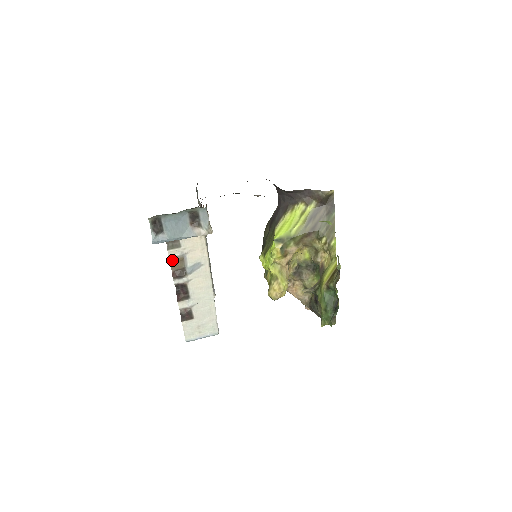
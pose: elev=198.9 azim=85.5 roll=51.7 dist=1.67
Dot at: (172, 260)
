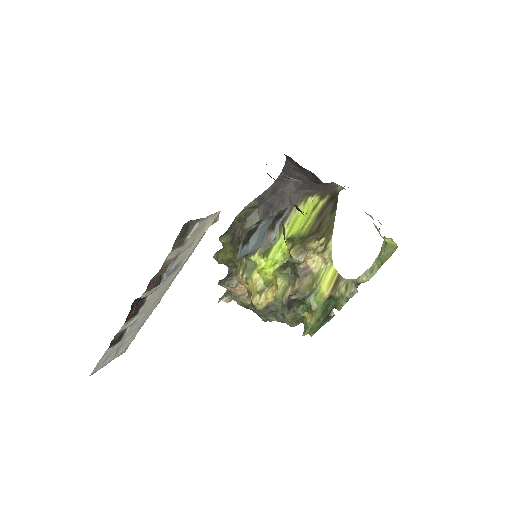
Dot at: (164, 265)
